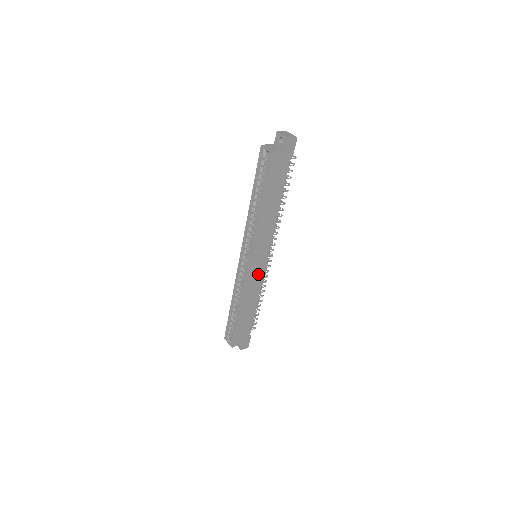
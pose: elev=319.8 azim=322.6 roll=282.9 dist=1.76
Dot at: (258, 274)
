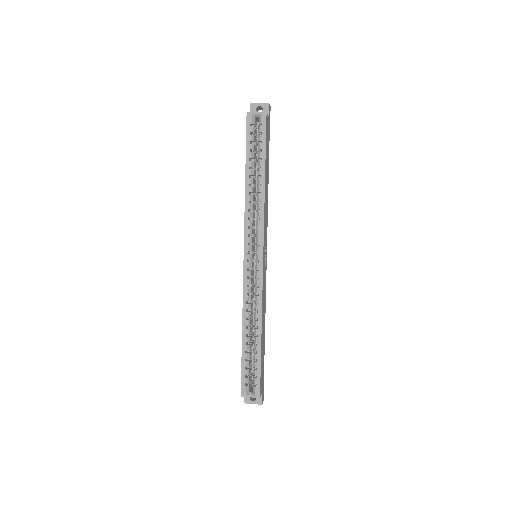
Dot at: (264, 278)
